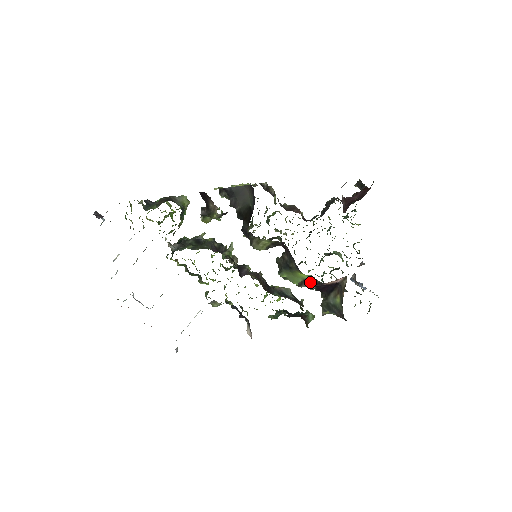
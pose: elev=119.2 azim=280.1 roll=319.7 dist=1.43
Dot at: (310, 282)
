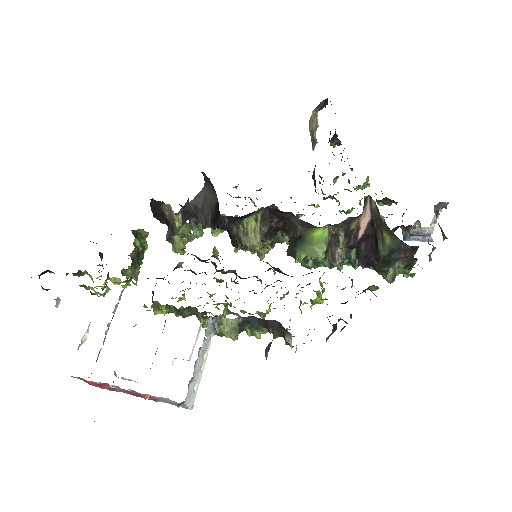
Dot at: (338, 243)
